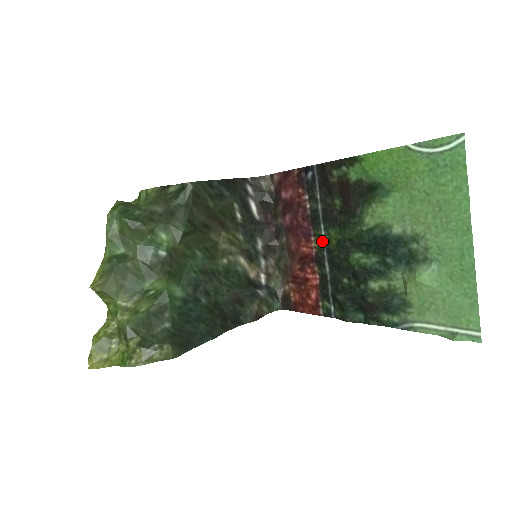
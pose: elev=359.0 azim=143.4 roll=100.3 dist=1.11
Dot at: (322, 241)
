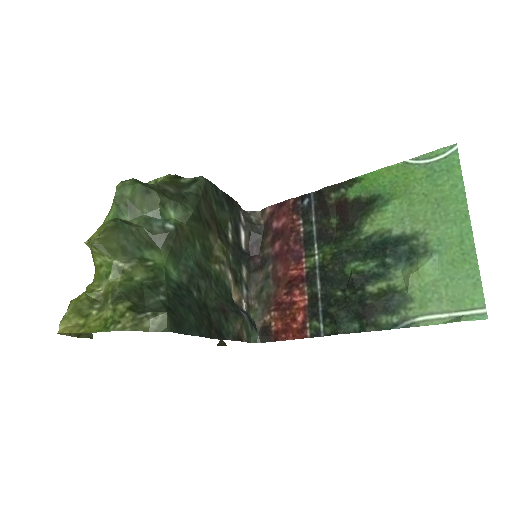
Dot at: (314, 260)
